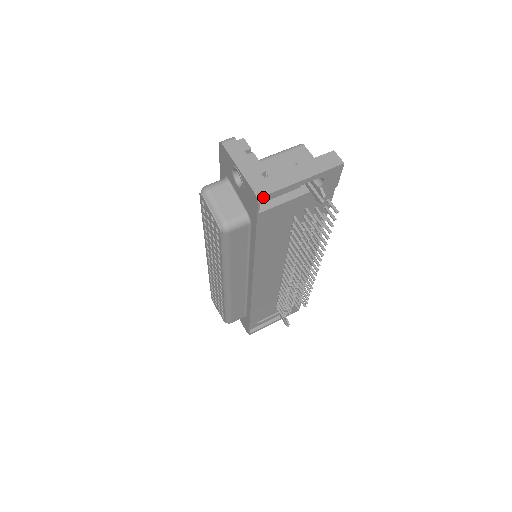
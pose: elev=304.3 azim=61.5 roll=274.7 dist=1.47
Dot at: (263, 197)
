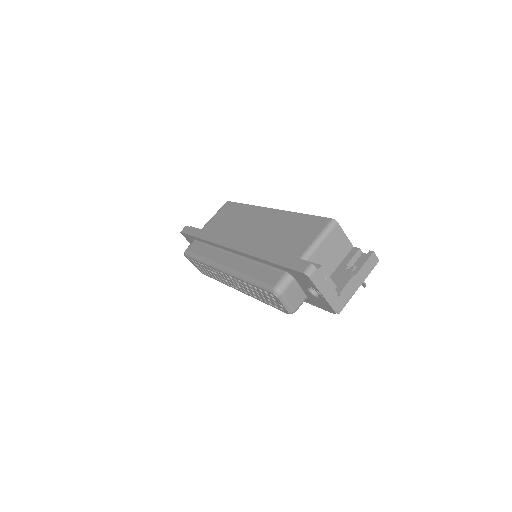
Dot at: (339, 312)
